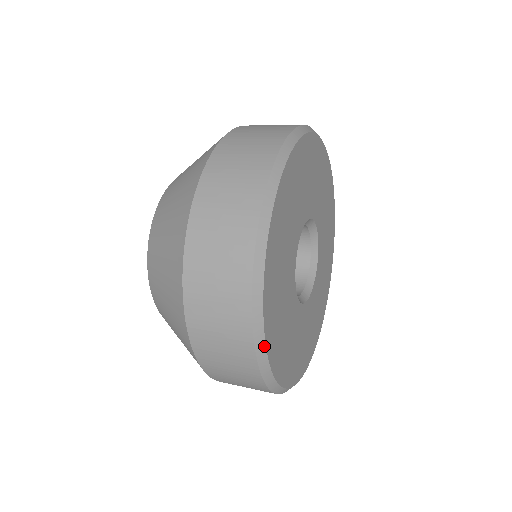
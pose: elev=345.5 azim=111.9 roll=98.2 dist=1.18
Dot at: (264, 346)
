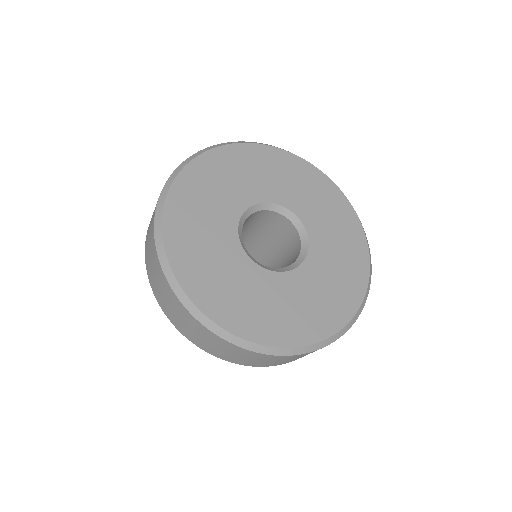
Dot at: (210, 321)
